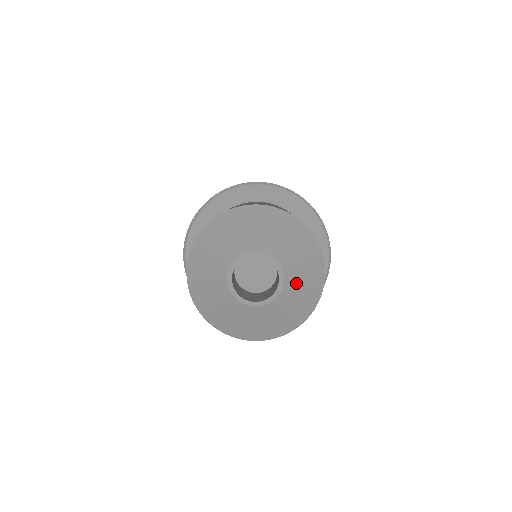
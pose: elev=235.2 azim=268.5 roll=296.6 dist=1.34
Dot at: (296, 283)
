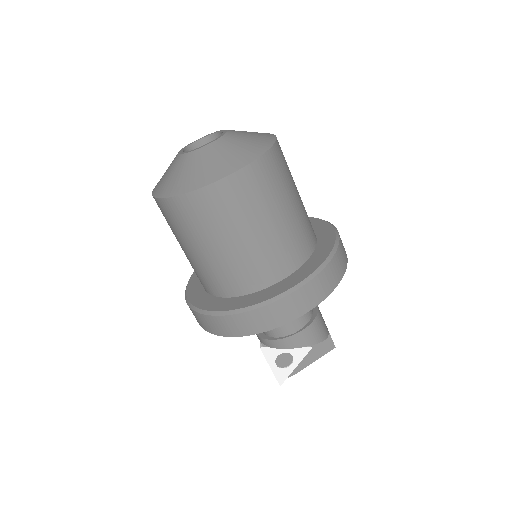
Dot at: (242, 133)
